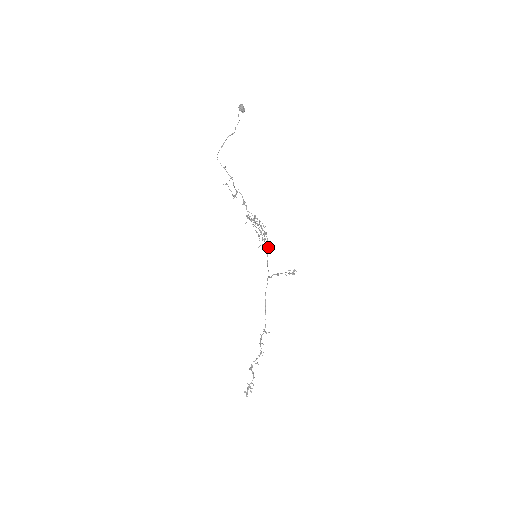
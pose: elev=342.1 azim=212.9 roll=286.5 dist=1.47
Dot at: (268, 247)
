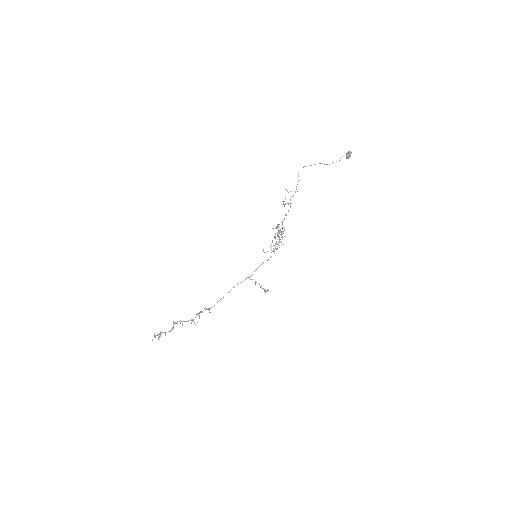
Dot at: occluded
